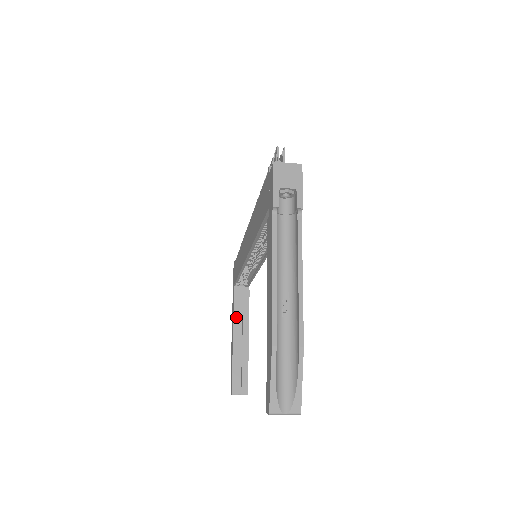
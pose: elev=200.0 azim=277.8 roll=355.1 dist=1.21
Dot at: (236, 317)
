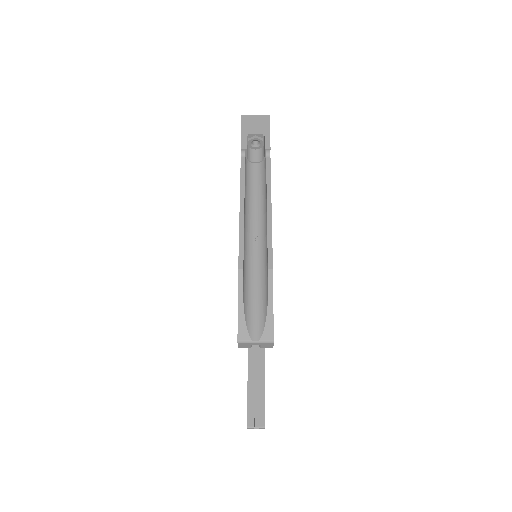
Dot at: occluded
